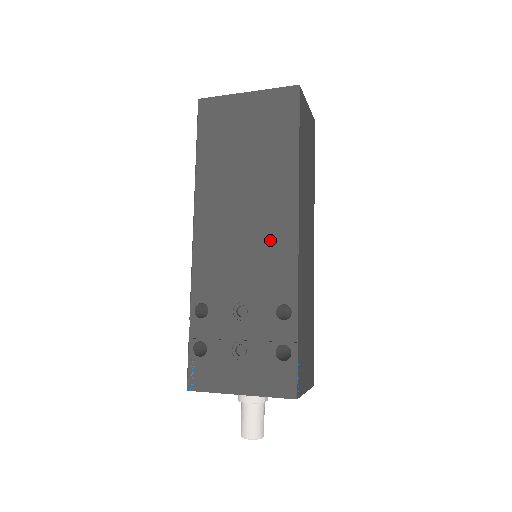
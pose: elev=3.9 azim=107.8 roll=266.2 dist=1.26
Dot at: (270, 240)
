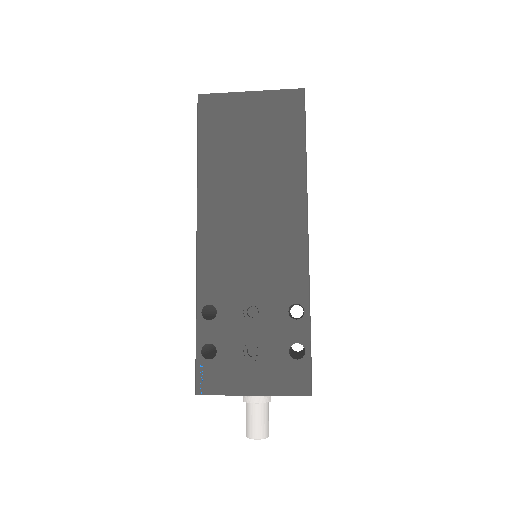
Dot at: (280, 240)
